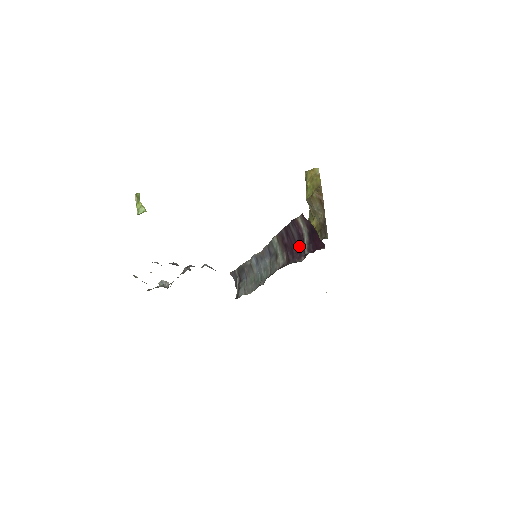
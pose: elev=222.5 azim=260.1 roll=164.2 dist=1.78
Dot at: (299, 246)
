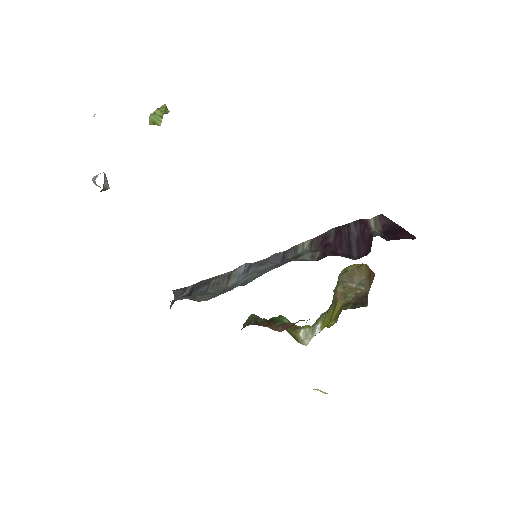
Dot at: (354, 246)
